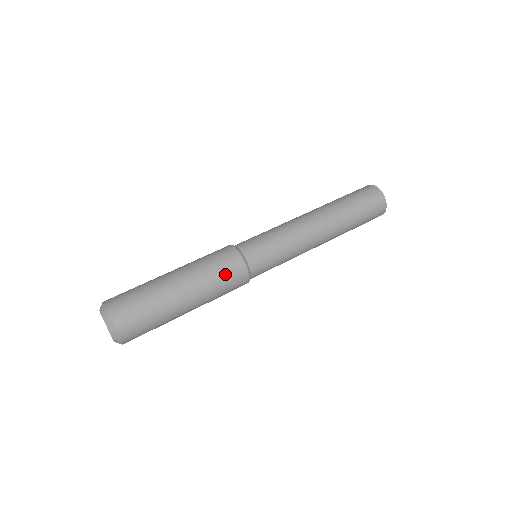
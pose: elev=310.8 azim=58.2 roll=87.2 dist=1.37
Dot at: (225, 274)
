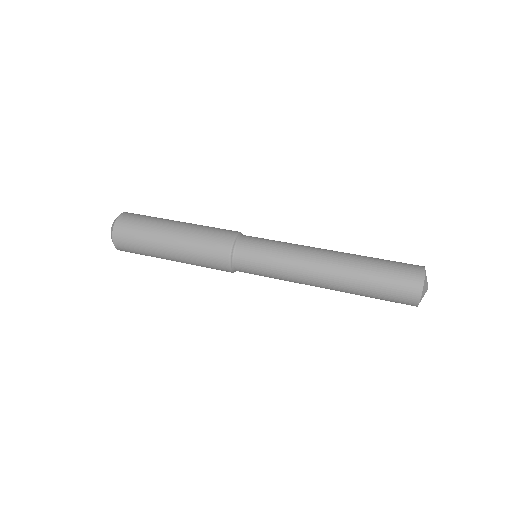
Dot at: (214, 234)
